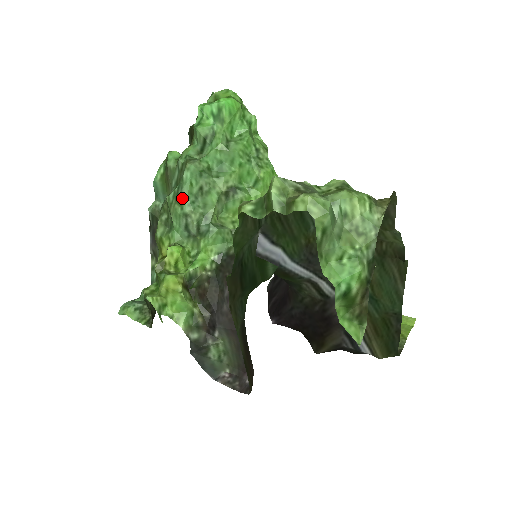
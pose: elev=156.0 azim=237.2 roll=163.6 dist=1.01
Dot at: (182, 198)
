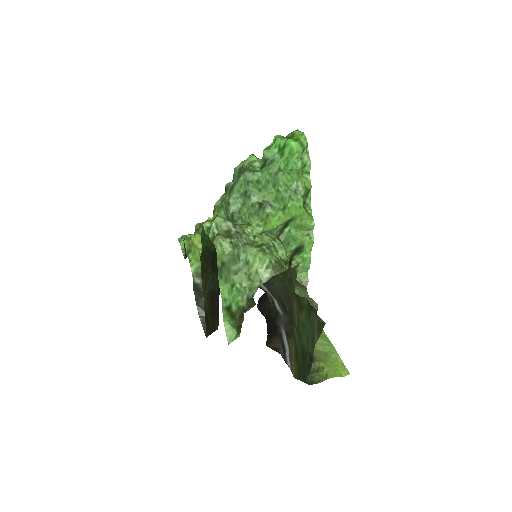
Dot at: (232, 191)
